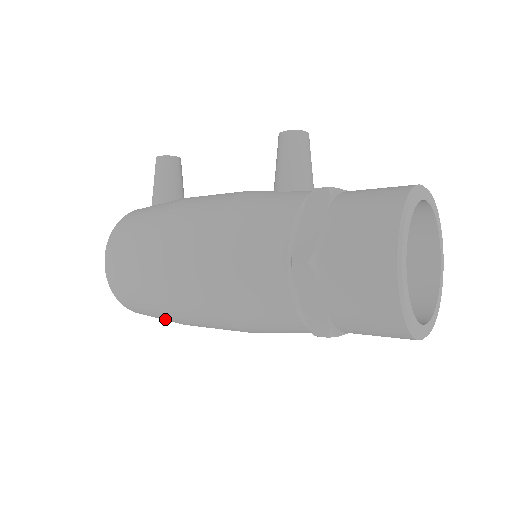
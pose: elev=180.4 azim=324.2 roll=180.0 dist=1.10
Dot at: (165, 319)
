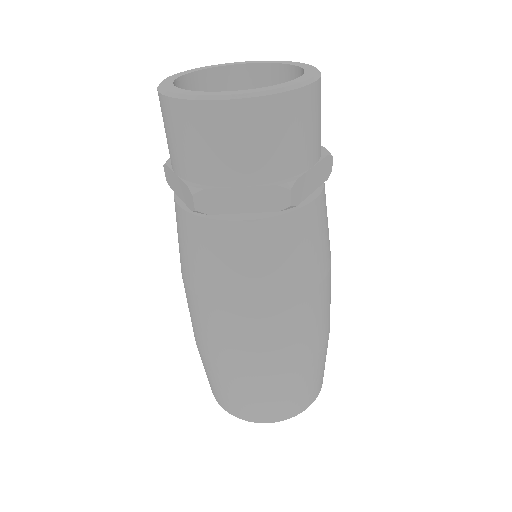
Dot at: (231, 384)
